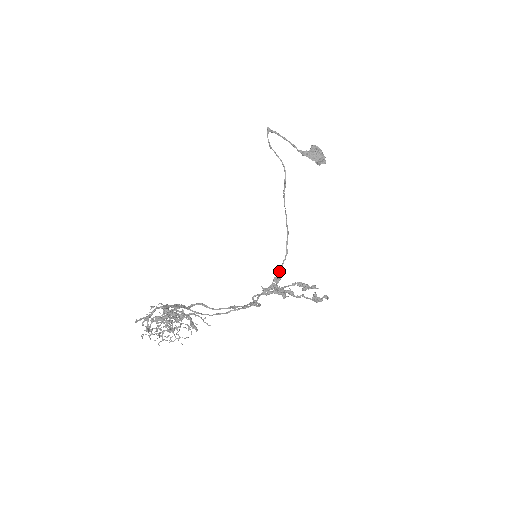
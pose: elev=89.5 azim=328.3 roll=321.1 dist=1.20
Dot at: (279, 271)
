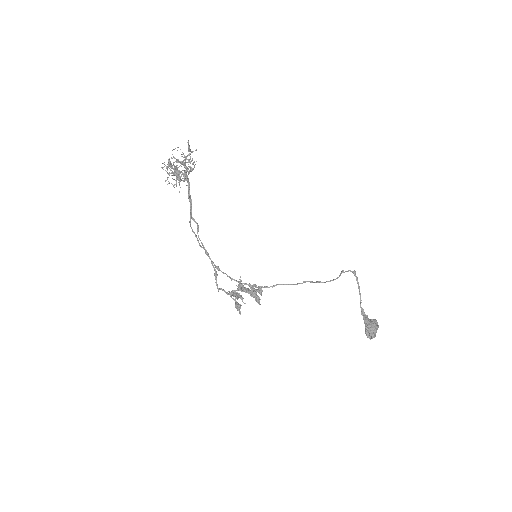
Dot at: occluded
